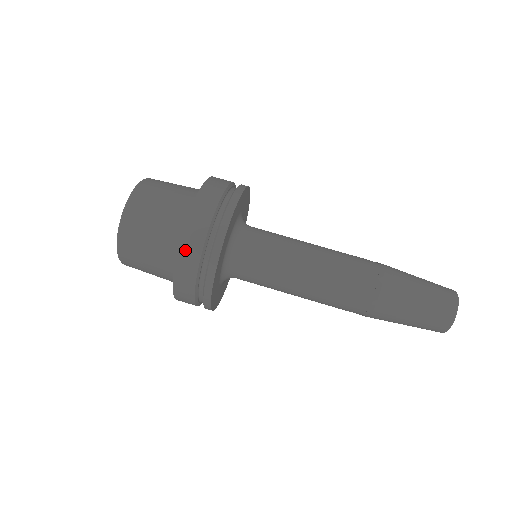
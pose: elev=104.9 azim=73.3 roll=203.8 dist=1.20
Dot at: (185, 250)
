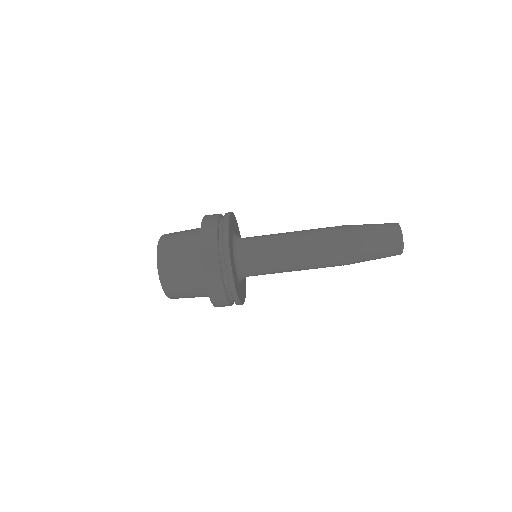
Dot at: occluded
